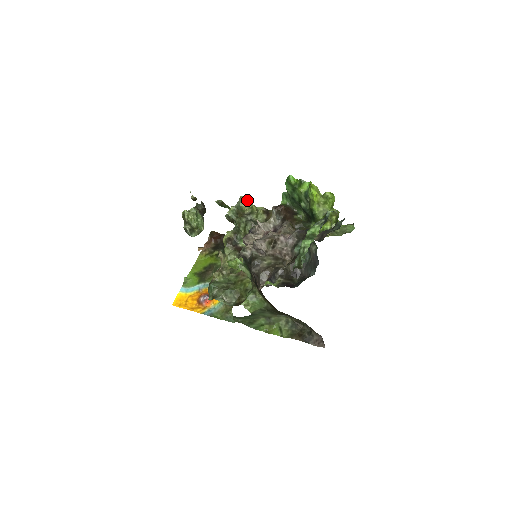
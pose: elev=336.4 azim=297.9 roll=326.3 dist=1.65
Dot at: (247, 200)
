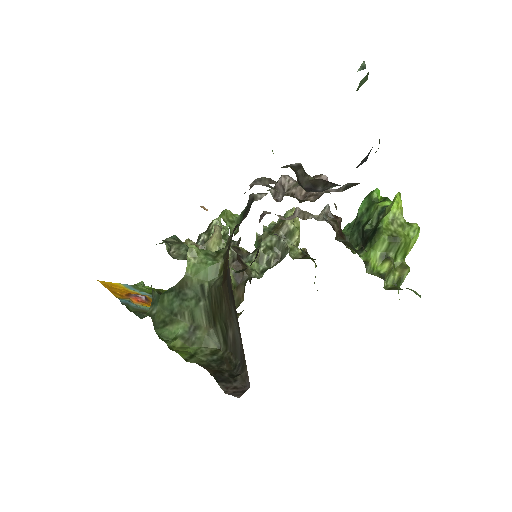
Dot at: (297, 221)
